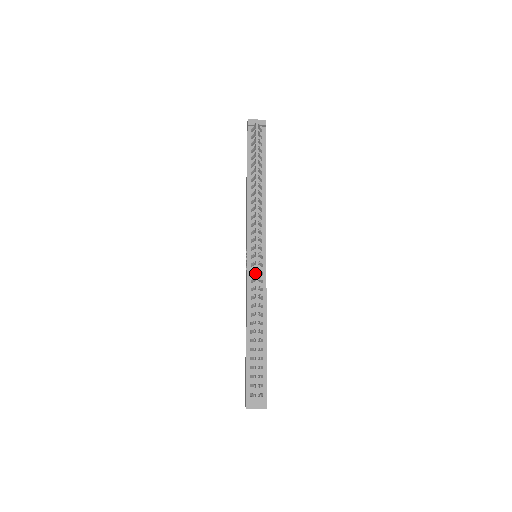
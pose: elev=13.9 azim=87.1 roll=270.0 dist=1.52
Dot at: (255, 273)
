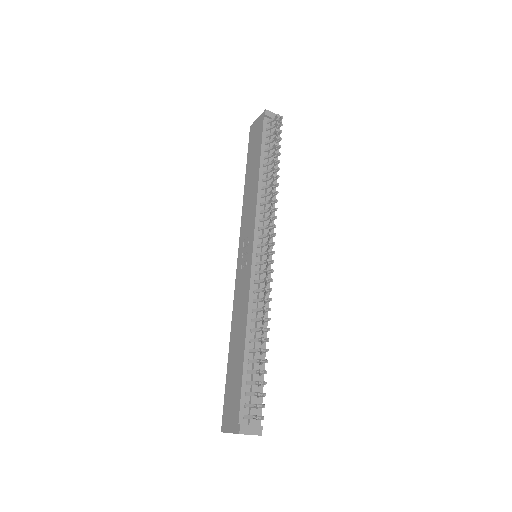
Dot at: (261, 273)
